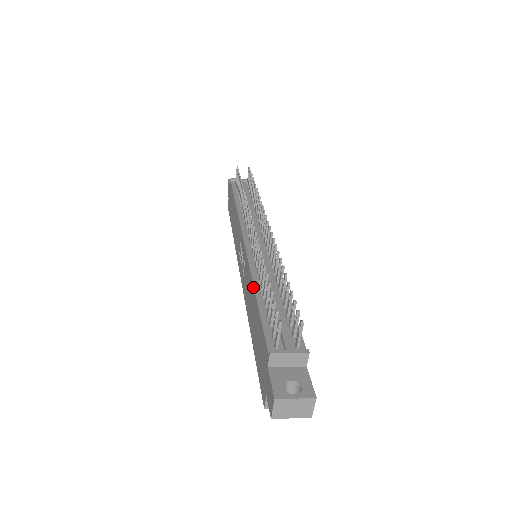
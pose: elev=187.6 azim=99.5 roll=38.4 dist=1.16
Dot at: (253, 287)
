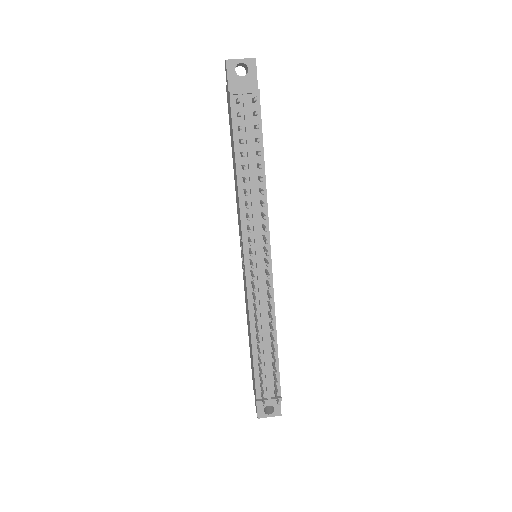
Dot at: (250, 331)
